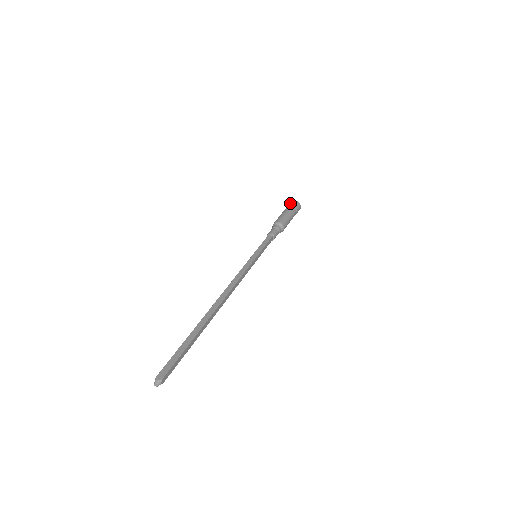
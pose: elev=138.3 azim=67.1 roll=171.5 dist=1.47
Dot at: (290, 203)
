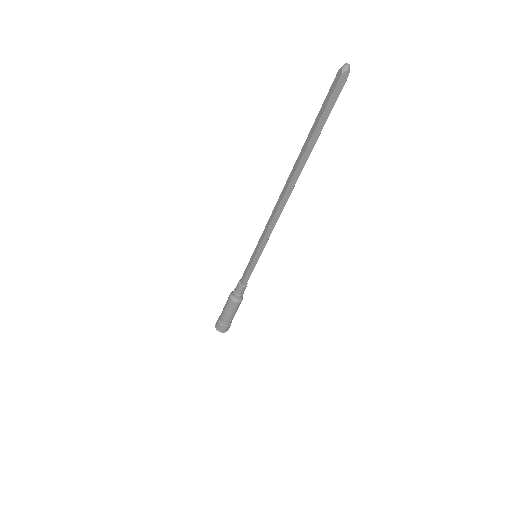
Dot at: occluded
